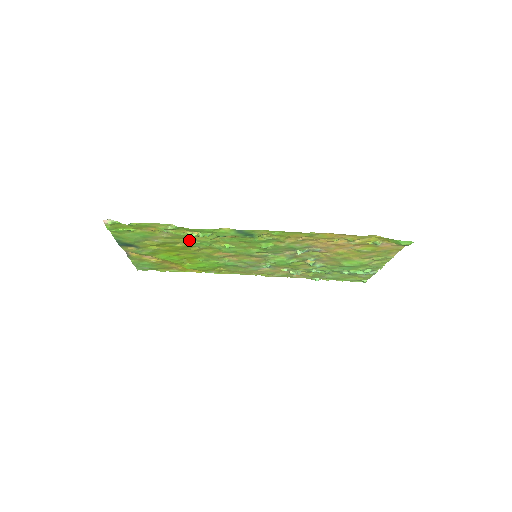
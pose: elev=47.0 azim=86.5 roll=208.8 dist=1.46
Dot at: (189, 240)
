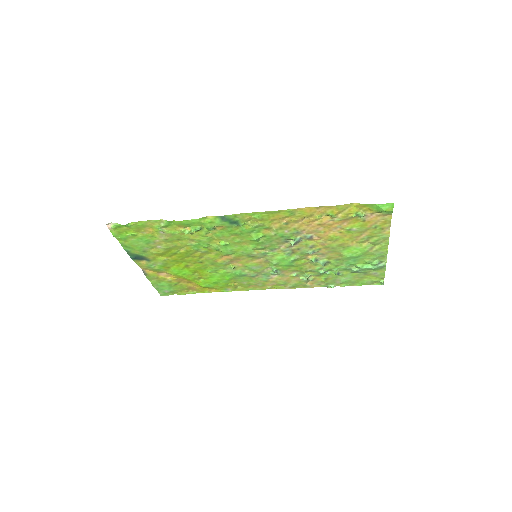
Dot at: (187, 242)
